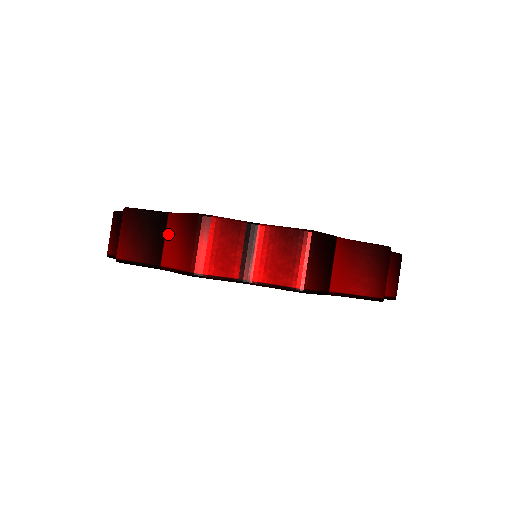
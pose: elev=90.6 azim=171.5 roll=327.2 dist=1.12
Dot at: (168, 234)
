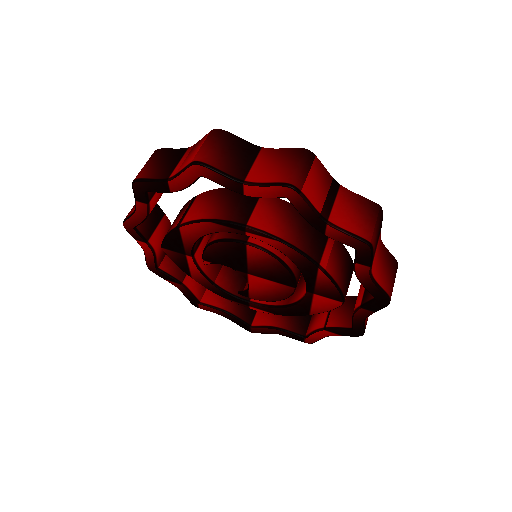
Dot at: (259, 160)
